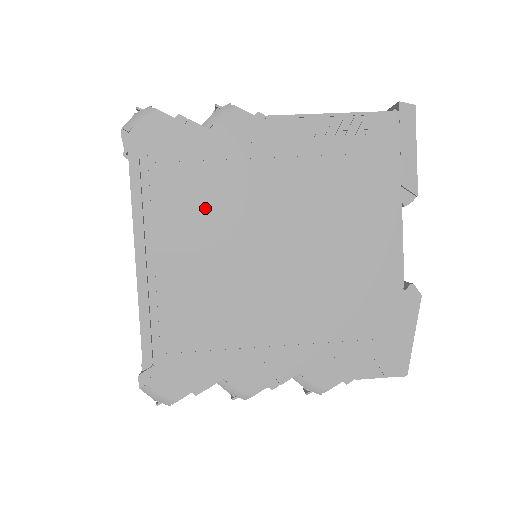
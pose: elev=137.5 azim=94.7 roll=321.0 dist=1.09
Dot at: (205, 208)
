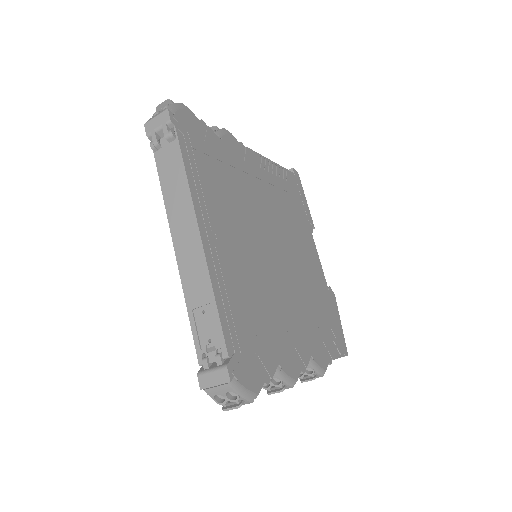
Dot at: (233, 201)
